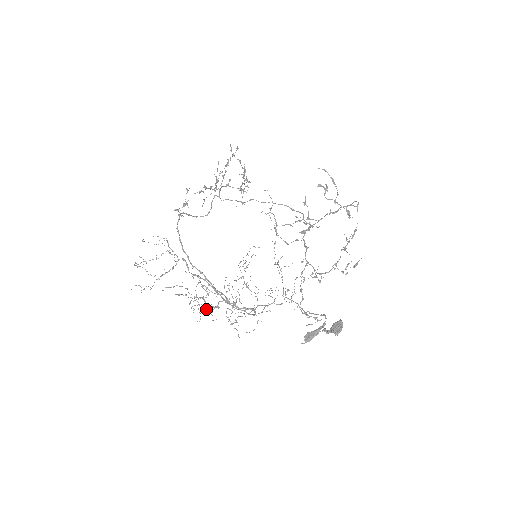
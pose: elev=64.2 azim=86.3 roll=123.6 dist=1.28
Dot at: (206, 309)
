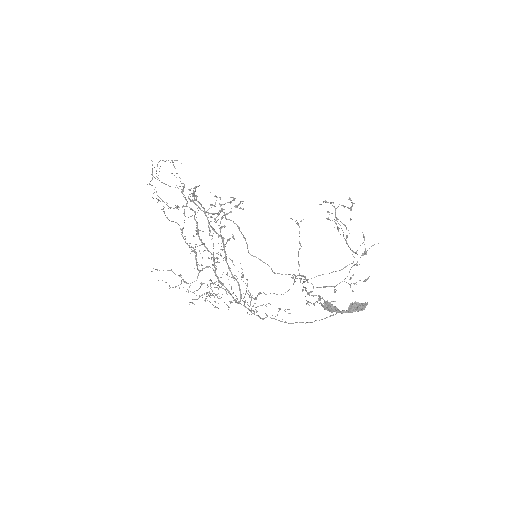
Dot at: (178, 275)
